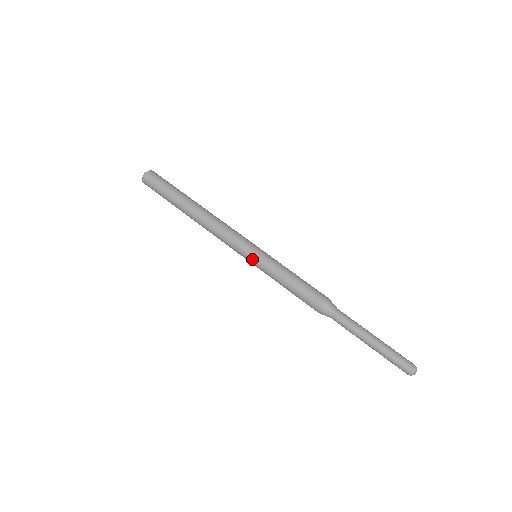
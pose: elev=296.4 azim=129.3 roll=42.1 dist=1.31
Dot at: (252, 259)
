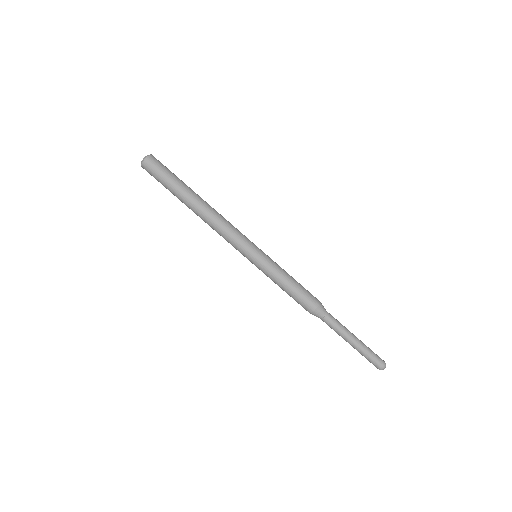
Dot at: (255, 258)
